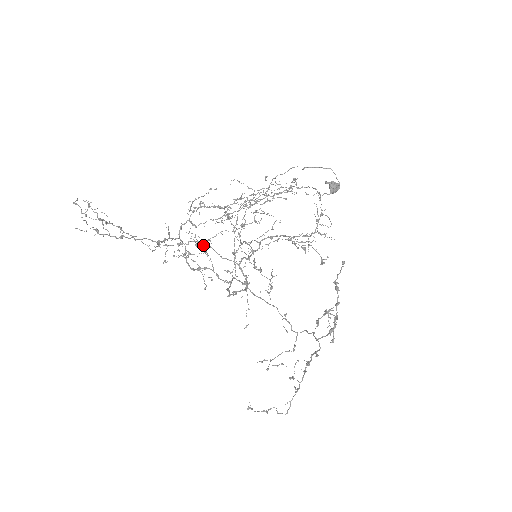
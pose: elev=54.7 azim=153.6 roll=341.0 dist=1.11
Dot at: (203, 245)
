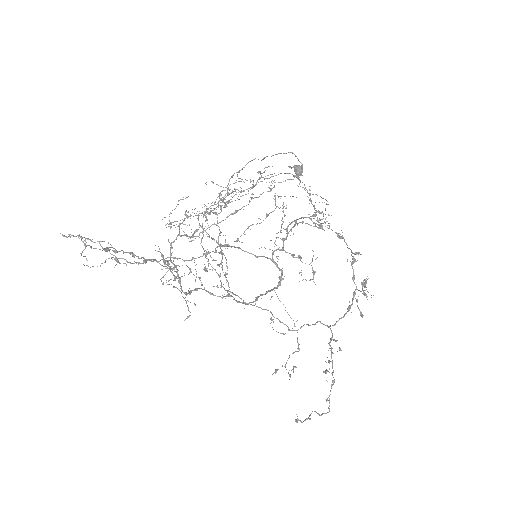
Dot at: occluded
